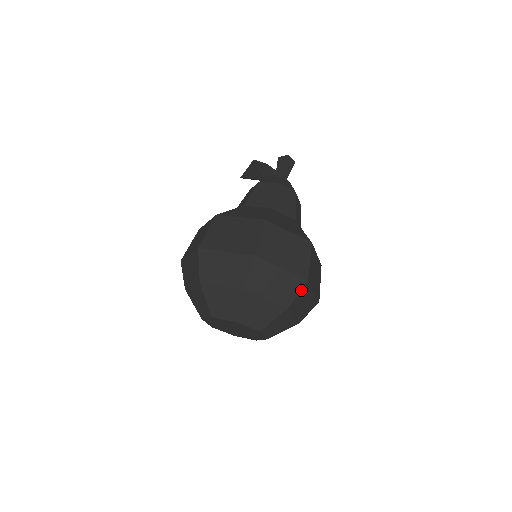
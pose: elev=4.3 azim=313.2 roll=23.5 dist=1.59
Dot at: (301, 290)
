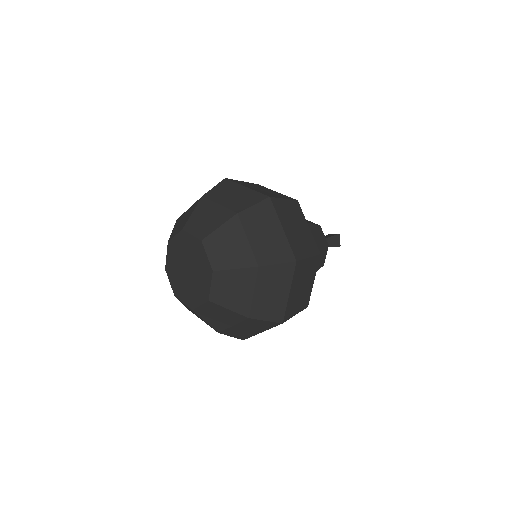
Dot at: (283, 264)
